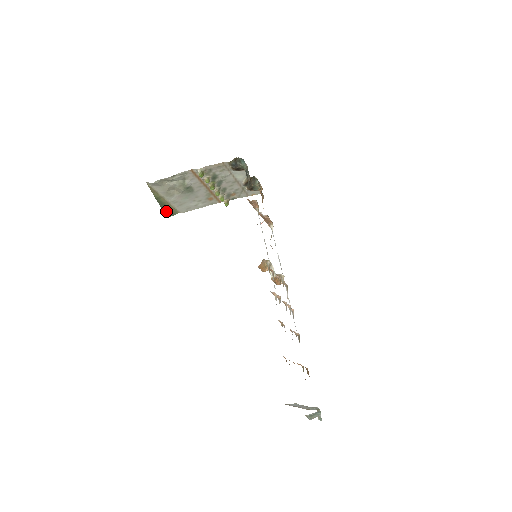
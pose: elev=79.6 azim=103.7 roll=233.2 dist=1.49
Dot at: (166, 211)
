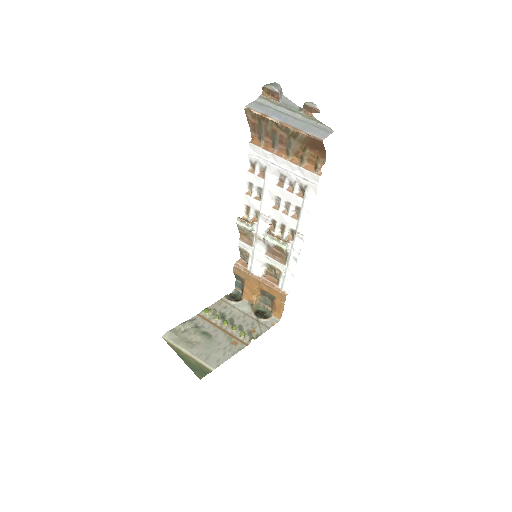
Dot at: (196, 371)
